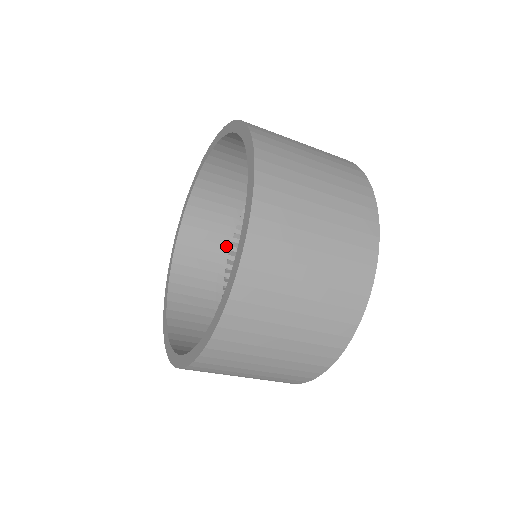
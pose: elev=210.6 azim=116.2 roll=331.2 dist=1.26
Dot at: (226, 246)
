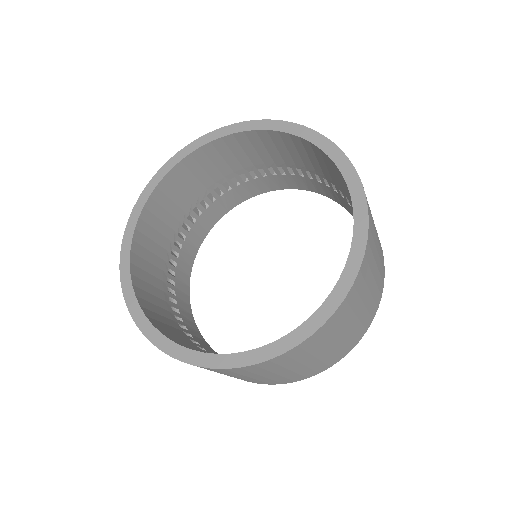
Dot at: (264, 165)
